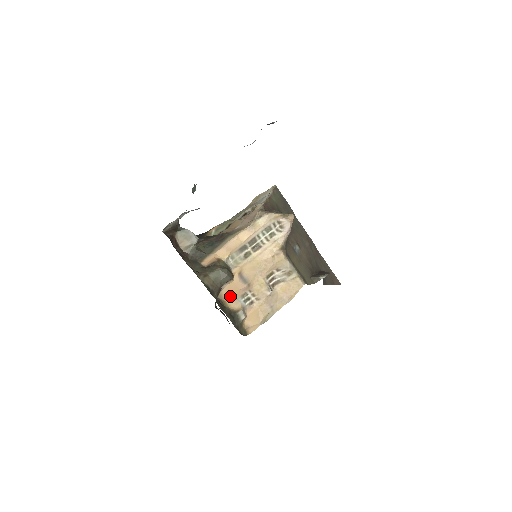
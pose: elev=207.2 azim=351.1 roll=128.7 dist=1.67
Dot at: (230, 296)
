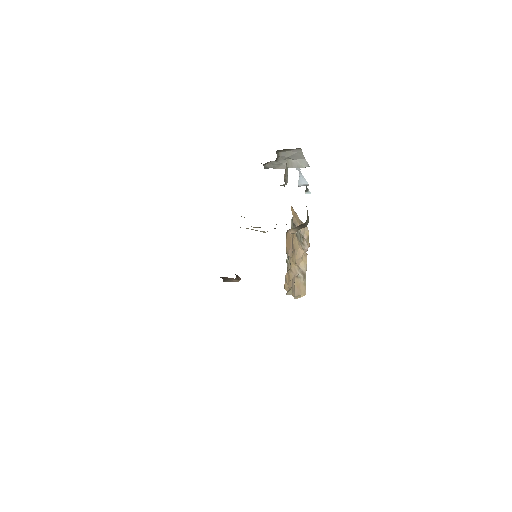
Dot at: (287, 243)
